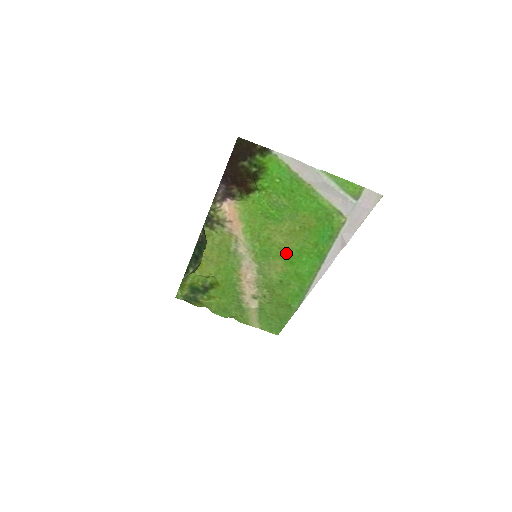
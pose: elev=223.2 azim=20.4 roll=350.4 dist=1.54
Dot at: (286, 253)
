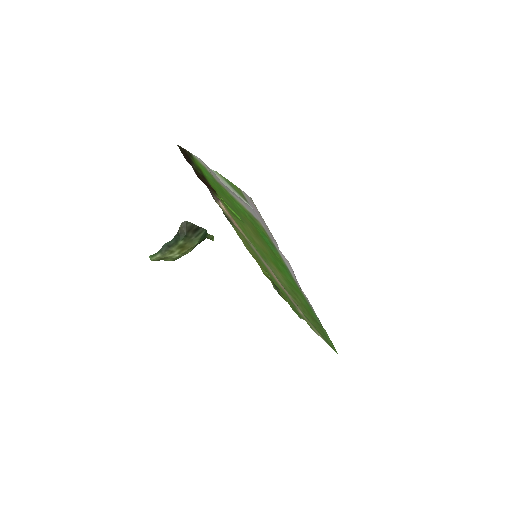
Dot at: (270, 257)
